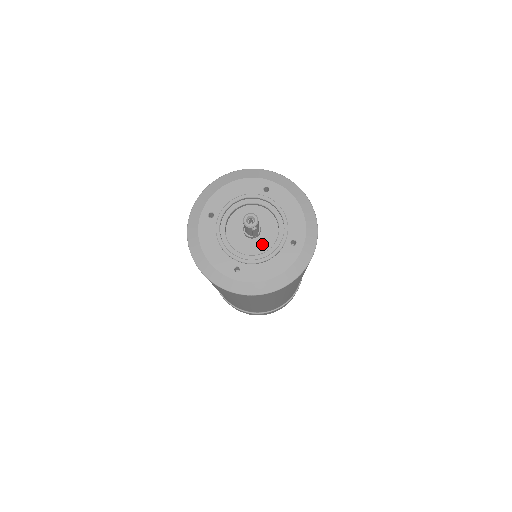
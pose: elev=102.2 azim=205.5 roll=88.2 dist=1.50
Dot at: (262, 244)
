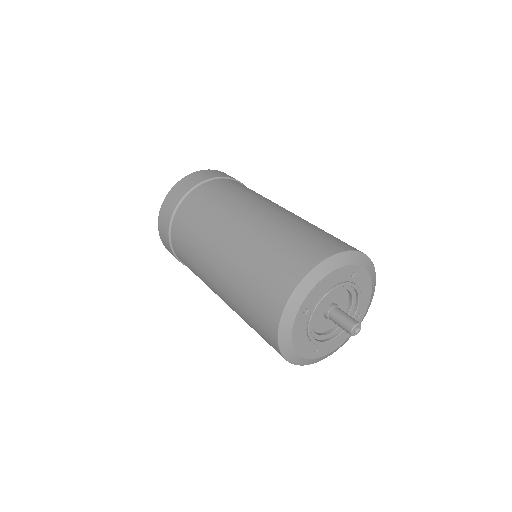
Dot at: occluded
